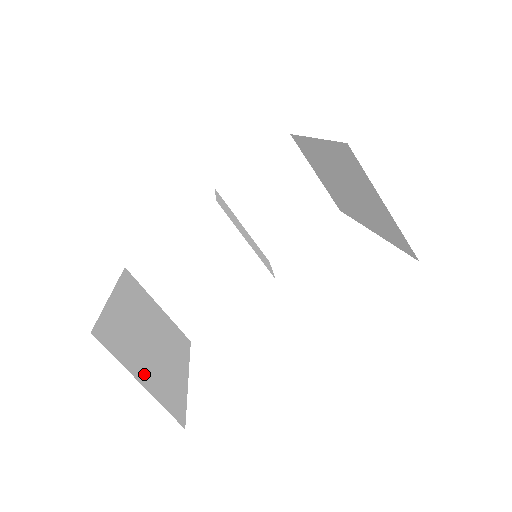
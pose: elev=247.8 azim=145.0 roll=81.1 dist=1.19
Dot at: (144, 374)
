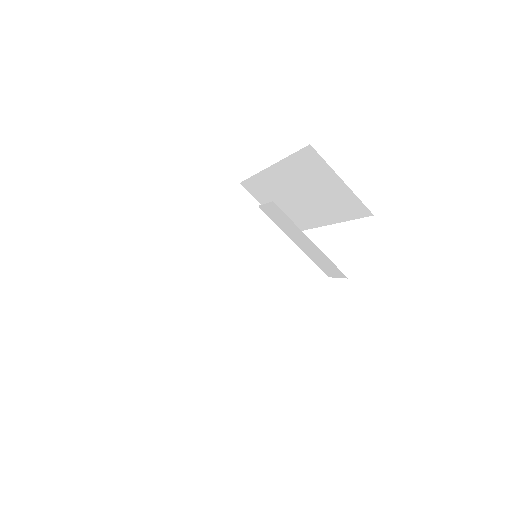
Dot at: occluded
